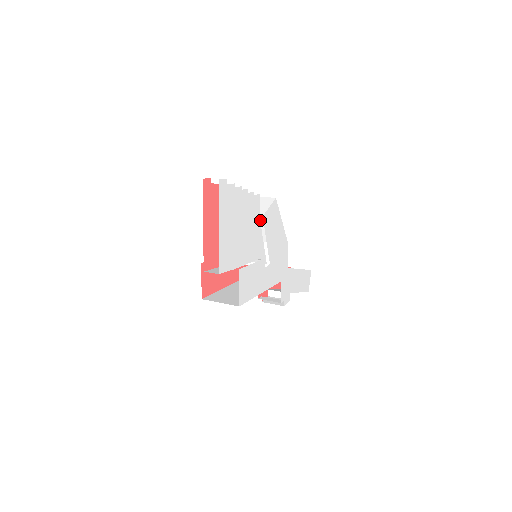
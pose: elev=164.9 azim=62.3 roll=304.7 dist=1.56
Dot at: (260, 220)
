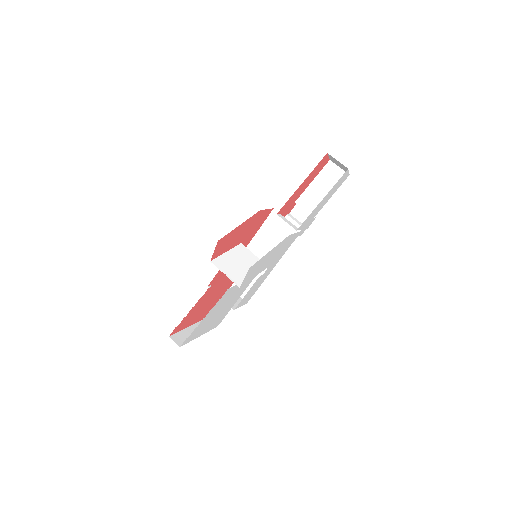
Dot at: occluded
